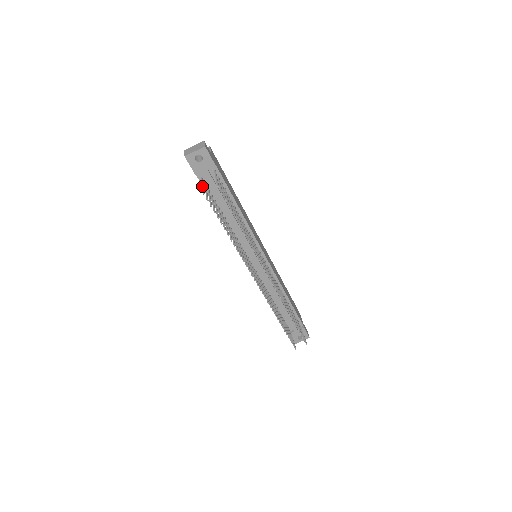
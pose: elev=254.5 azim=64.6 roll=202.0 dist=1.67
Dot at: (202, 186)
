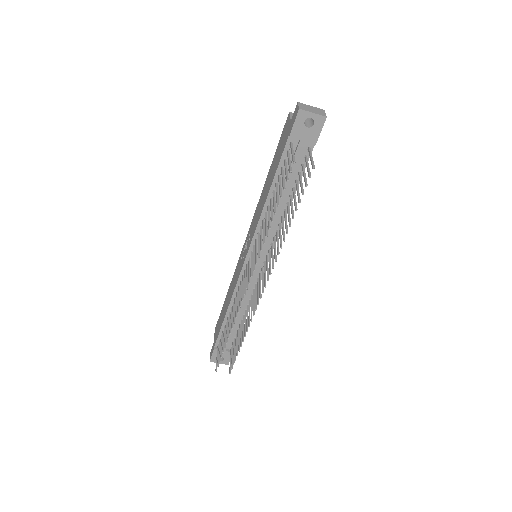
Dot at: (293, 153)
